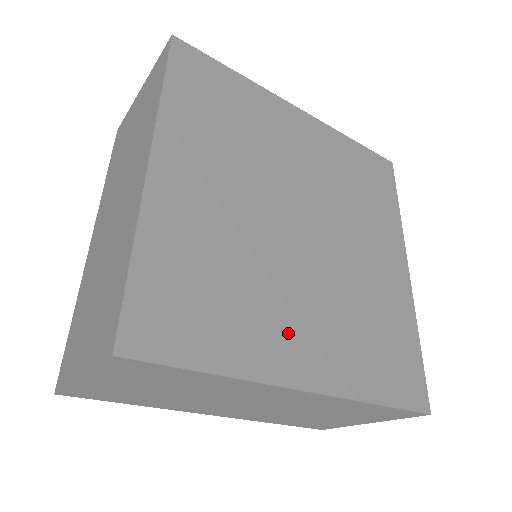
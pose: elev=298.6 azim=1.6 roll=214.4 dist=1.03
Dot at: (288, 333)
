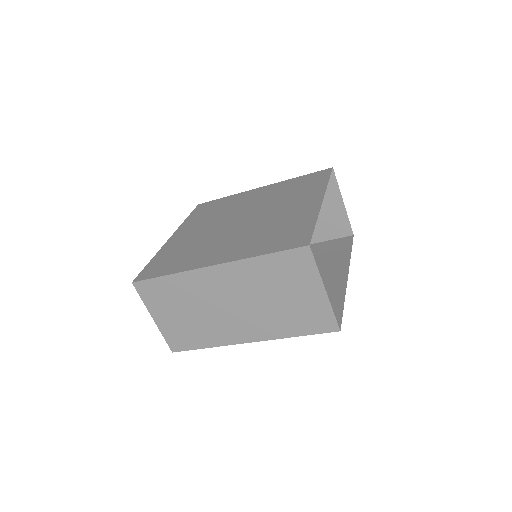
Dot at: (212, 253)
